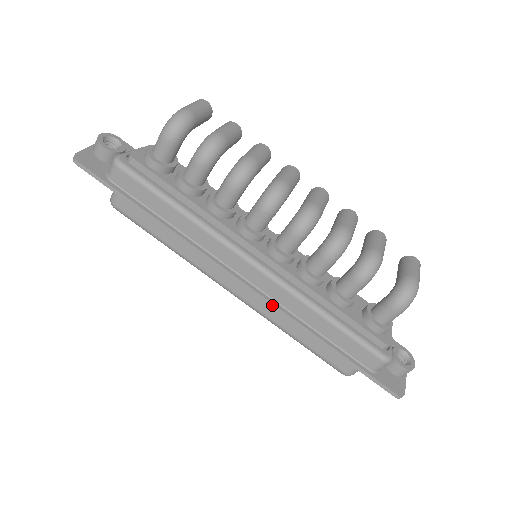
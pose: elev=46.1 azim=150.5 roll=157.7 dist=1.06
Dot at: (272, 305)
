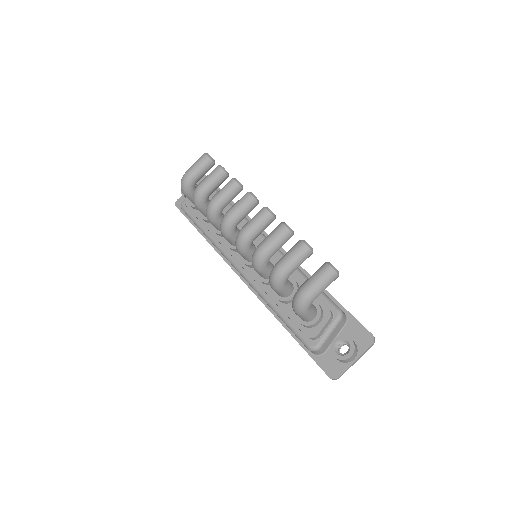
Dot at: occluded
